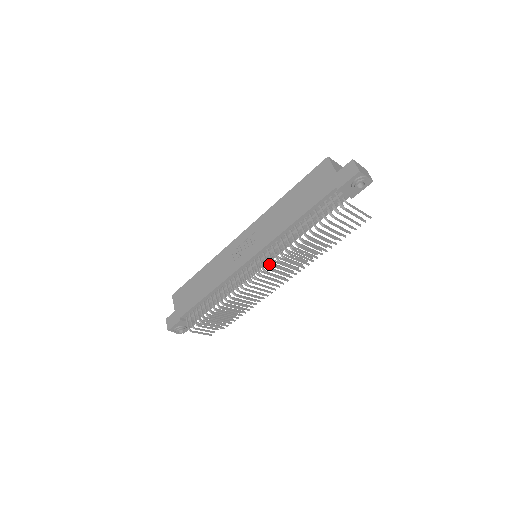
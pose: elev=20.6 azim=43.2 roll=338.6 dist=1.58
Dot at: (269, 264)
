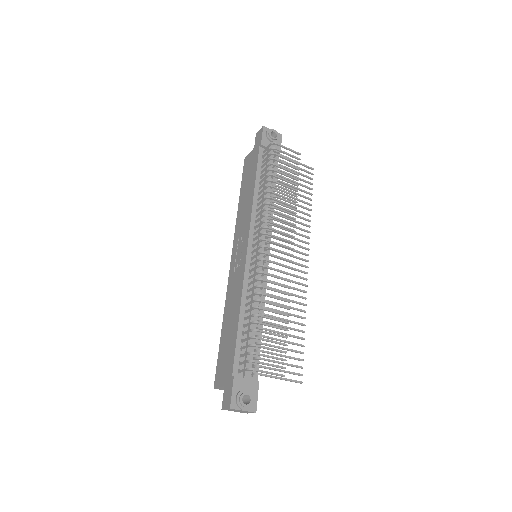
Dot at: occluded
